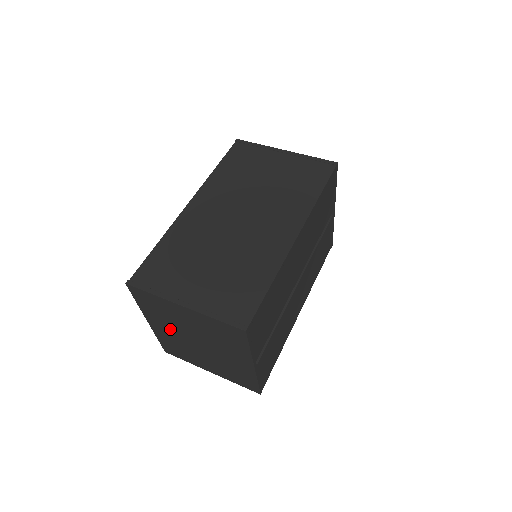
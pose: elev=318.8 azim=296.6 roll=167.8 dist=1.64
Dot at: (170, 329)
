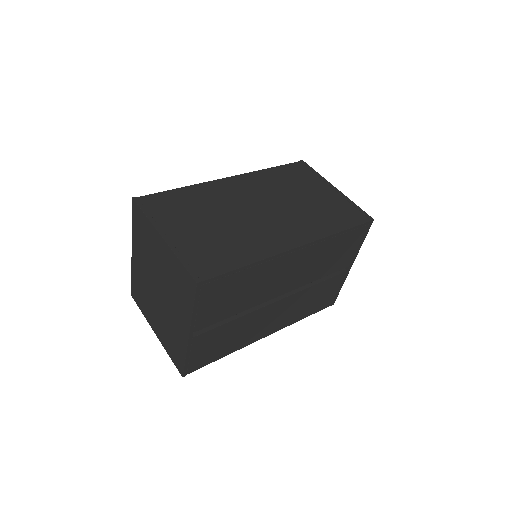
Dot at: (144, 265)
